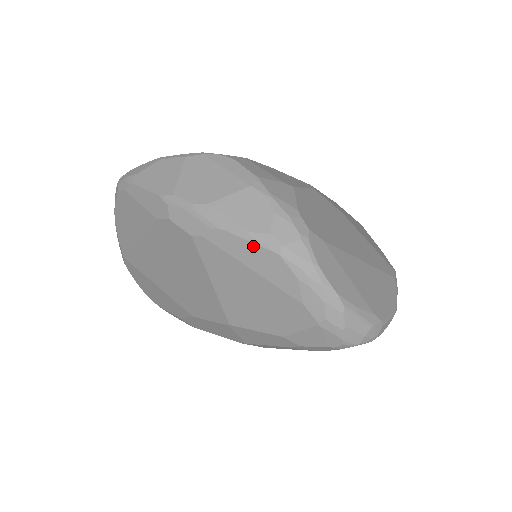
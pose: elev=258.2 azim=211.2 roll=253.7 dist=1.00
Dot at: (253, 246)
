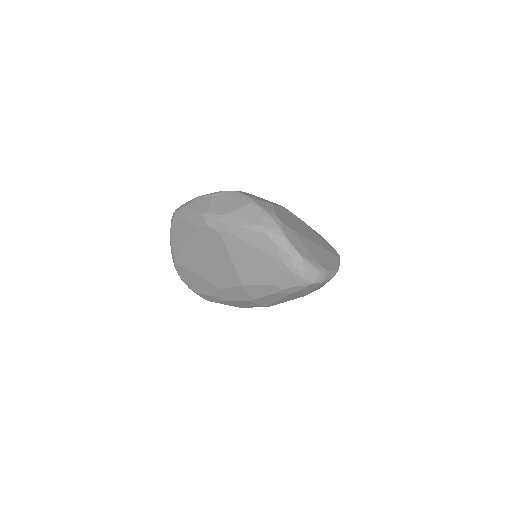
Dot at: (253, 232)
